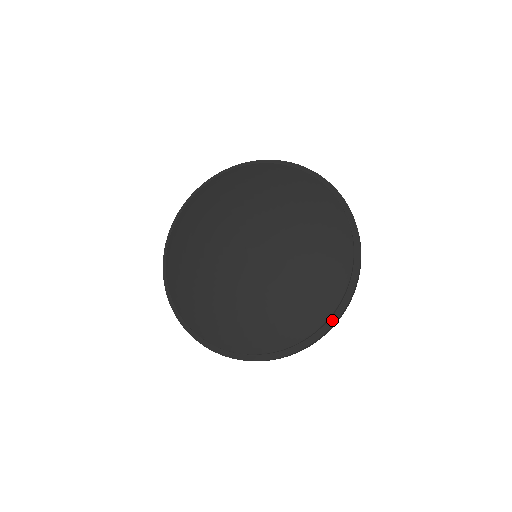
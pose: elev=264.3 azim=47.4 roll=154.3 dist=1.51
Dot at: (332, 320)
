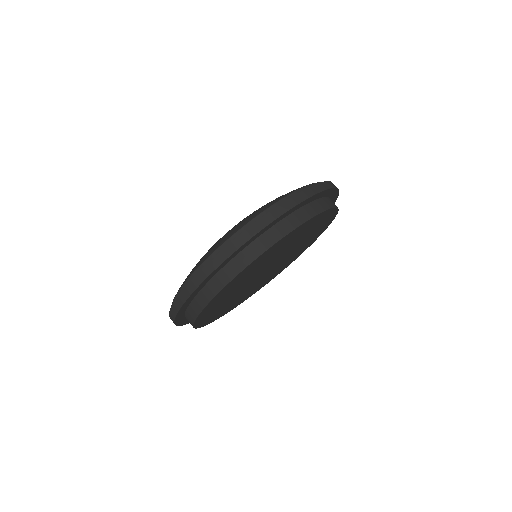
Dot at: (286, 201)
